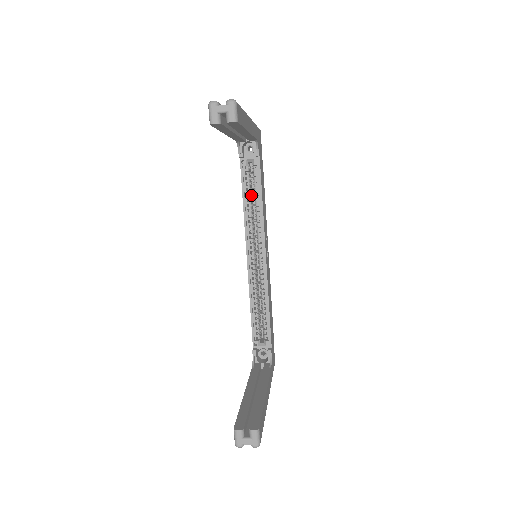
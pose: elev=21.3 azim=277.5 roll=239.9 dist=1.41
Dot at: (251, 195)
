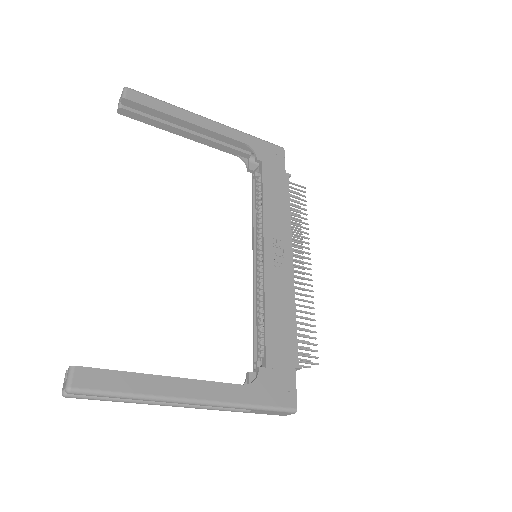
Dot at: occluded
